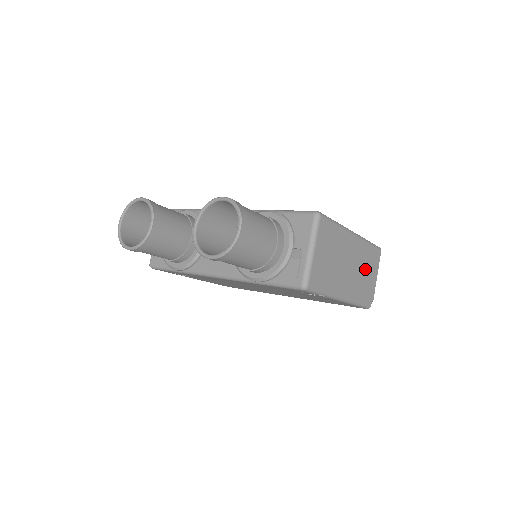
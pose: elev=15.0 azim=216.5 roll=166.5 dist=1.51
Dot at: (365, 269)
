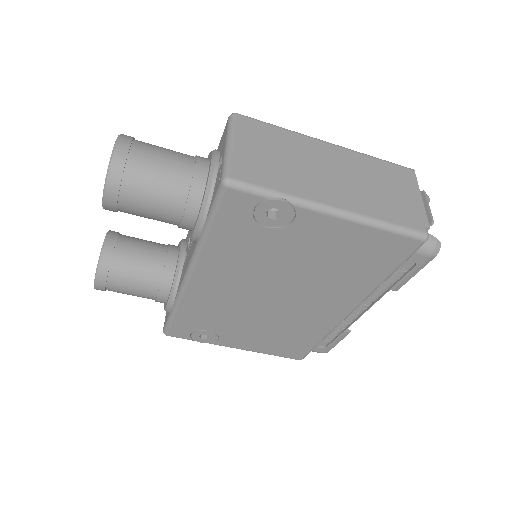
Dot at: (380, 184)
